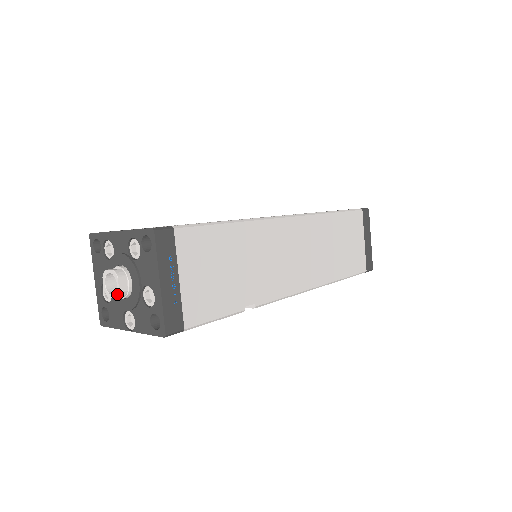
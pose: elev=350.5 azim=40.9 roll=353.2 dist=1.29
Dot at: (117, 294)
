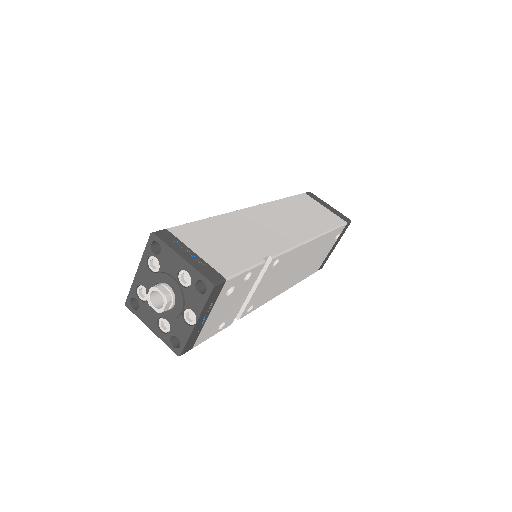
Dot at: (164, 299)
